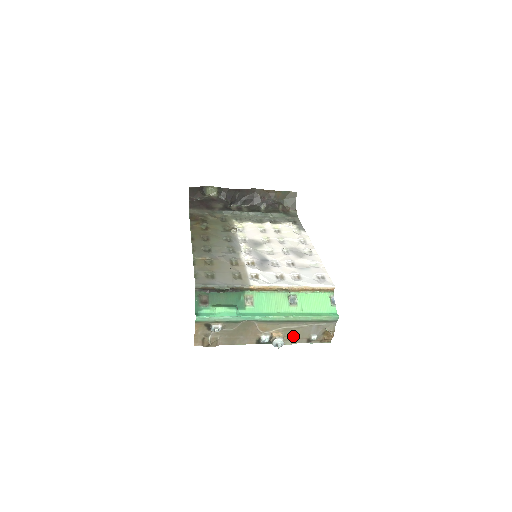
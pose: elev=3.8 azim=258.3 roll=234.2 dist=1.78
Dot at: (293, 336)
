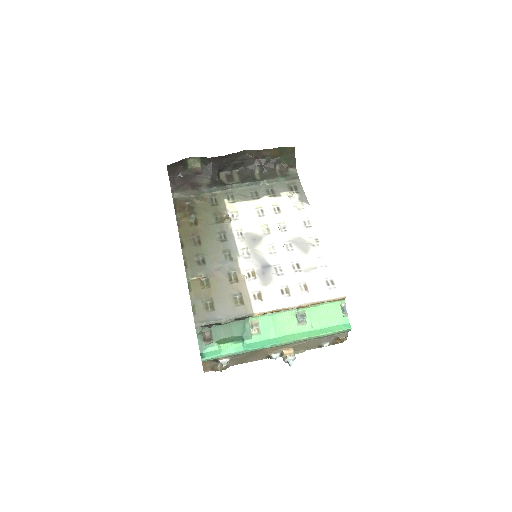
Dot at: (304, 347)
